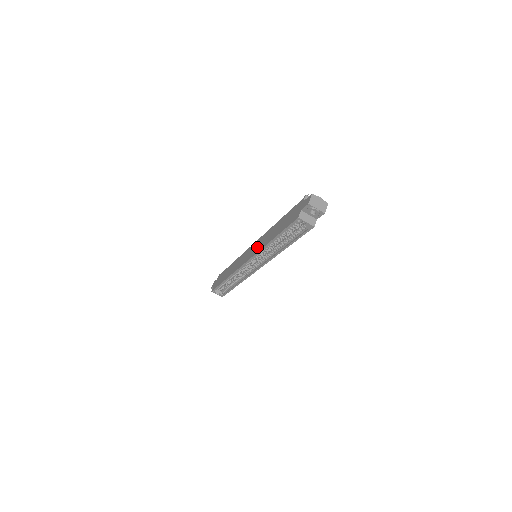
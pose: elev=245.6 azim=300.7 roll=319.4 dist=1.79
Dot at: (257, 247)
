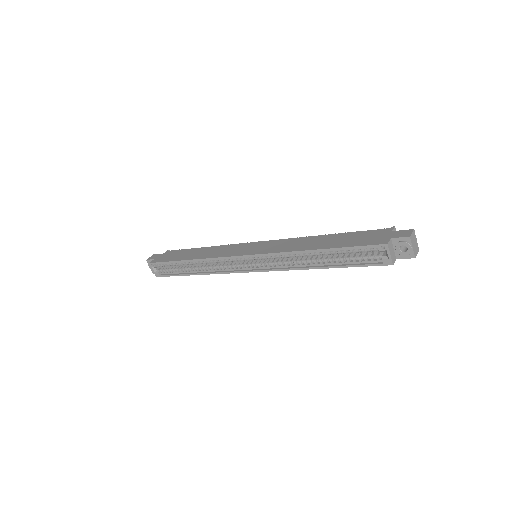
Dot at: (275, 247)
